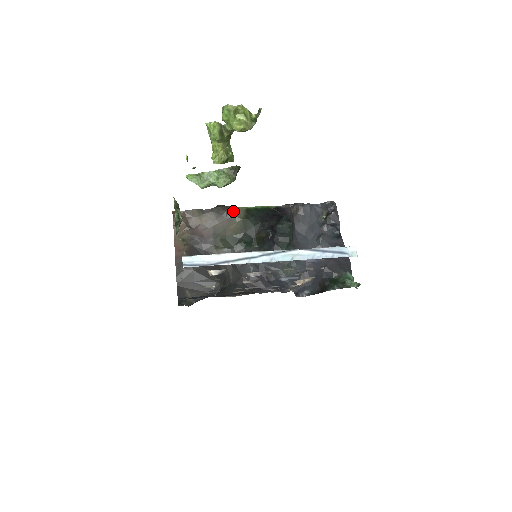
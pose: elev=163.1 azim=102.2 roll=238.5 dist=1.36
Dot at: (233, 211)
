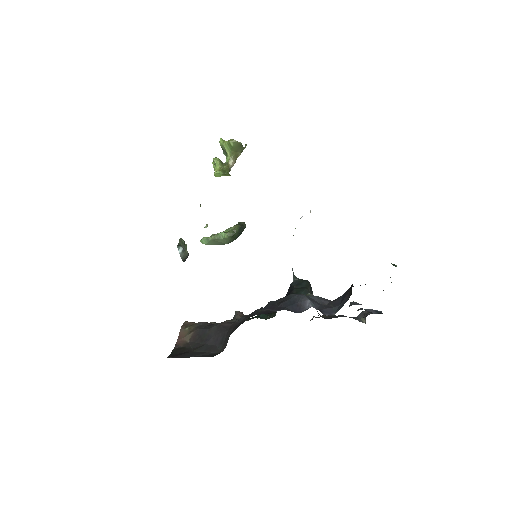
Dot at: occluded
